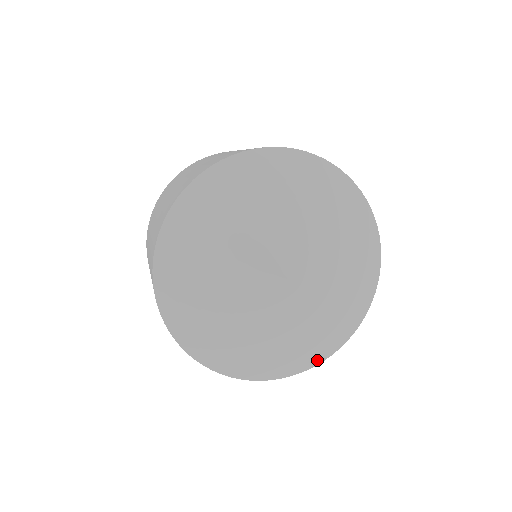
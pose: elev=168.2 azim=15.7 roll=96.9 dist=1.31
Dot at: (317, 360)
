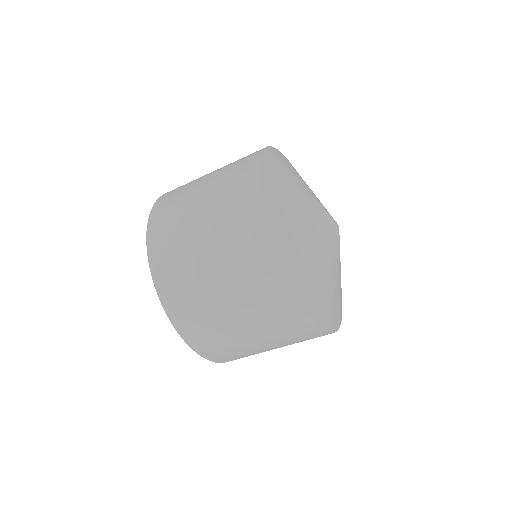
Dot at: (325, 324)
